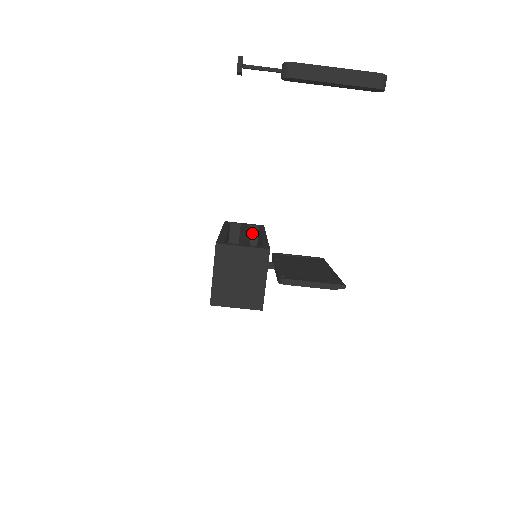
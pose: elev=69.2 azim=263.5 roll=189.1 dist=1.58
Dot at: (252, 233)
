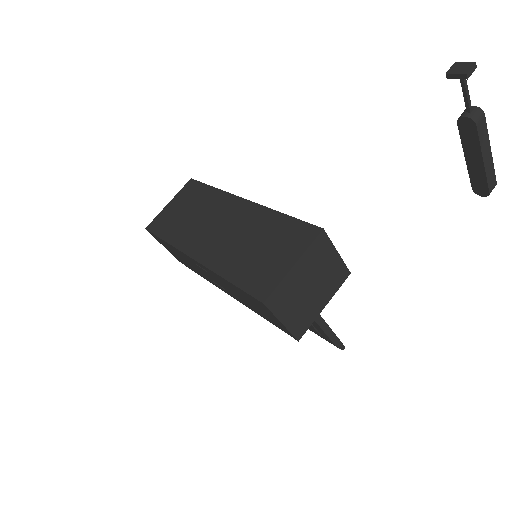
Dot at: occluded
